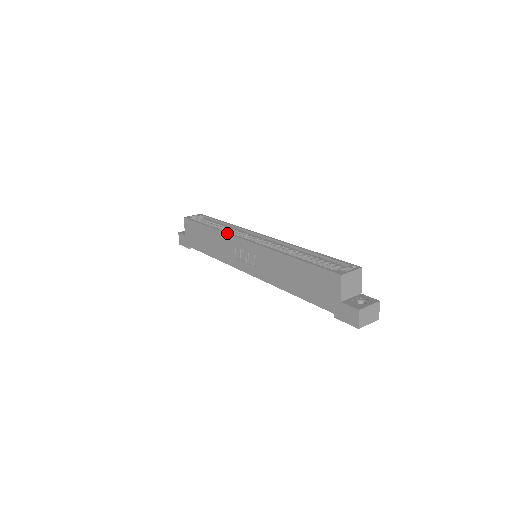
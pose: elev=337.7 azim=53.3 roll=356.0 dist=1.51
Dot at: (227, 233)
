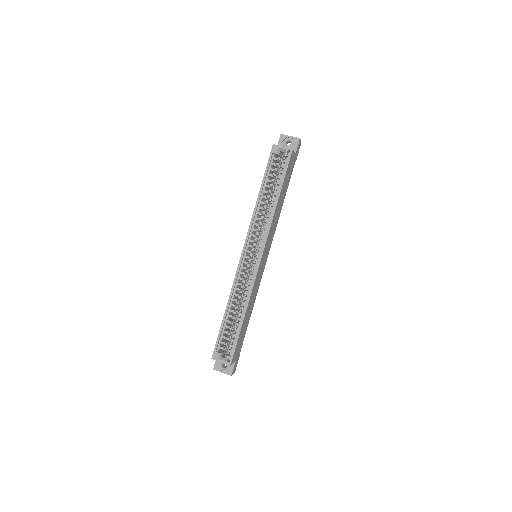
Dot at: (249, 226)
